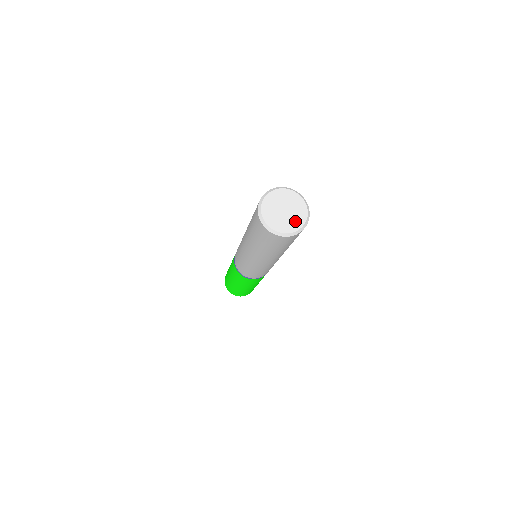
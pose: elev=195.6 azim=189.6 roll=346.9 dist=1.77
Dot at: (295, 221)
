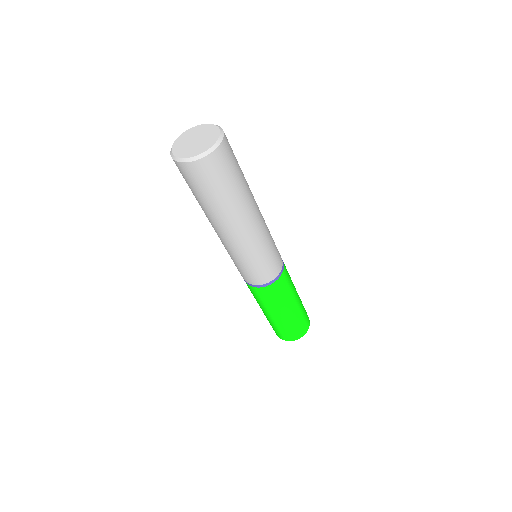
Dot at: (192, 151)
